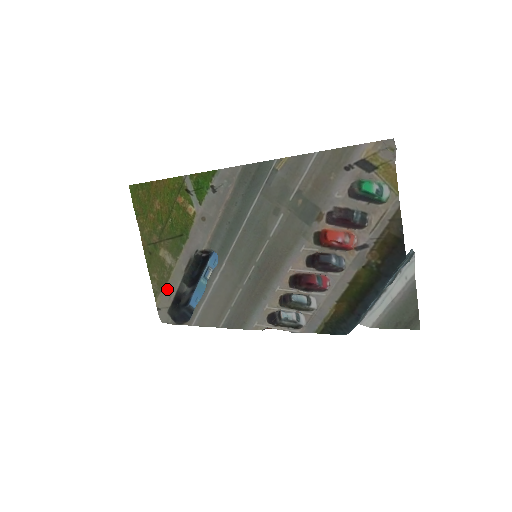
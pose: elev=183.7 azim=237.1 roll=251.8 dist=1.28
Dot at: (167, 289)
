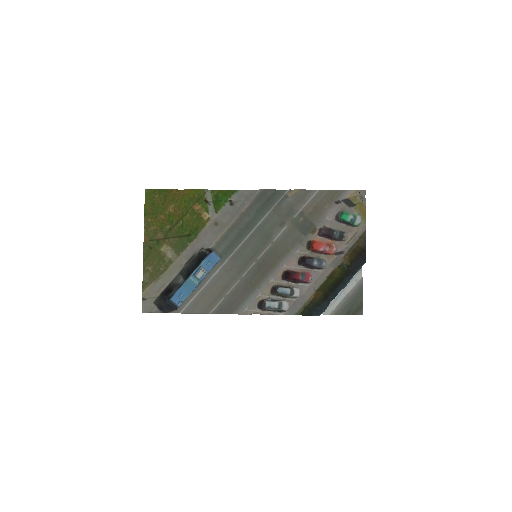
Dot at: (160, 280)
